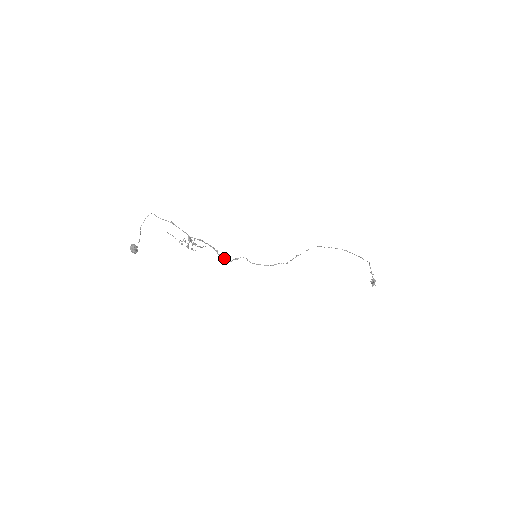
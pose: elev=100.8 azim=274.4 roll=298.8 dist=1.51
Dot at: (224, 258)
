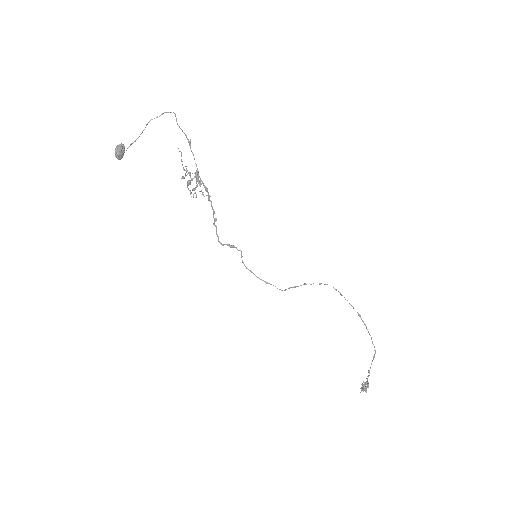
Dot at: occluded
